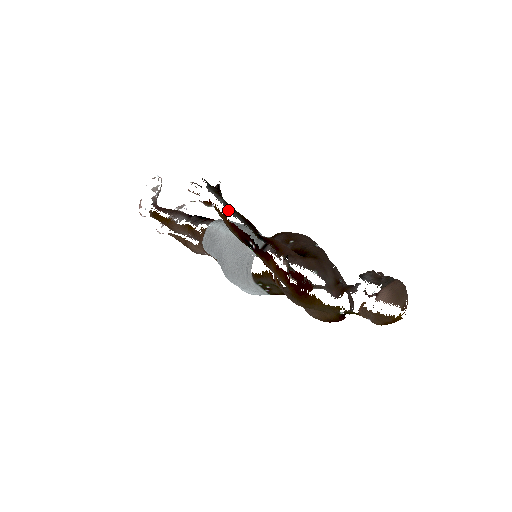
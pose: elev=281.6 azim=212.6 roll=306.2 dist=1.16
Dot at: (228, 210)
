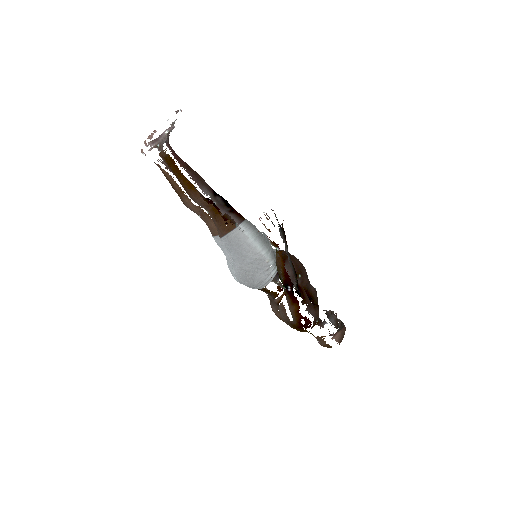
Dot at: occluded
